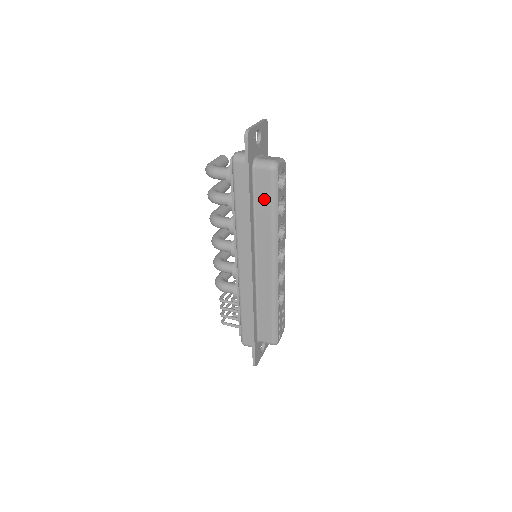
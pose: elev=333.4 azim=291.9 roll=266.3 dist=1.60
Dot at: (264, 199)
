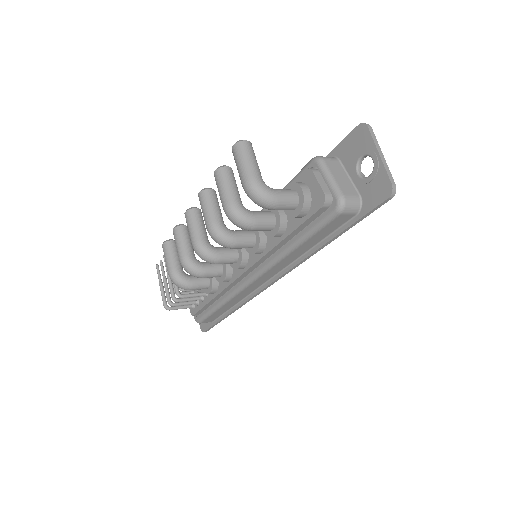
Dot at: occluded
